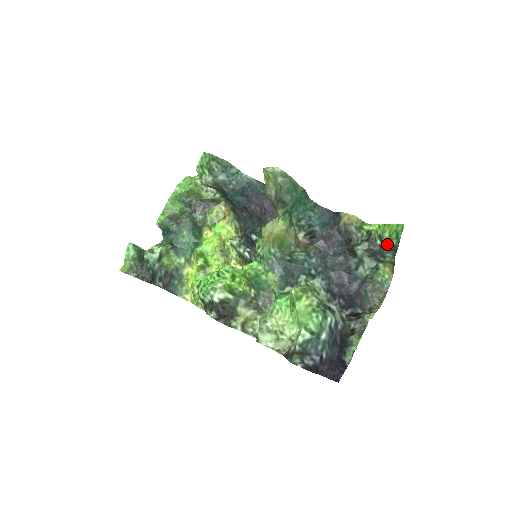
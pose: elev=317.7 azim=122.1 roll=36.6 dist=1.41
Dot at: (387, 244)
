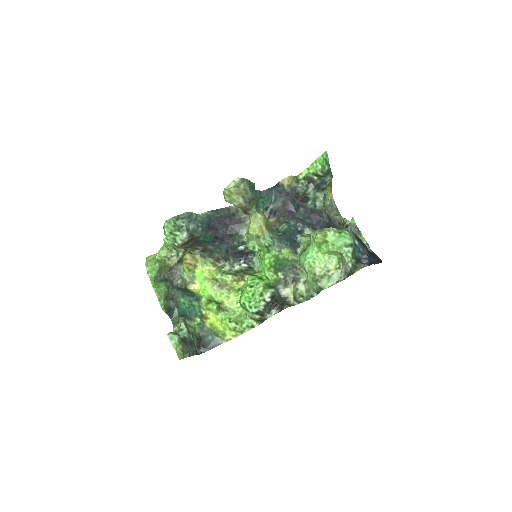
Dot at: (323, 173)
